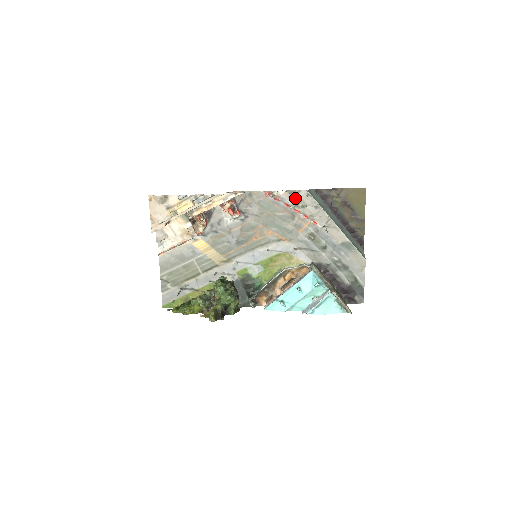
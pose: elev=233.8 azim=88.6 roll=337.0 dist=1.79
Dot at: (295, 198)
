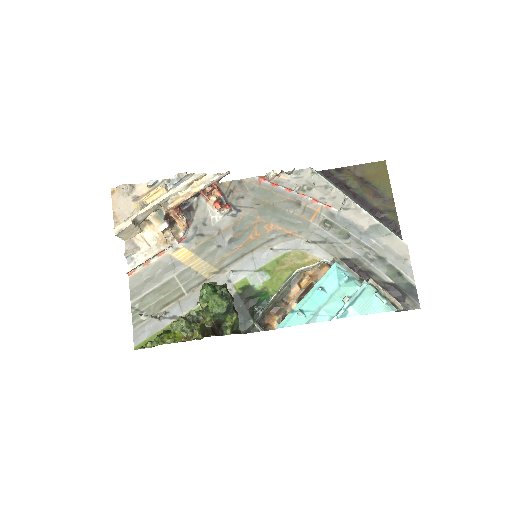
Dot at: (297, 180)
